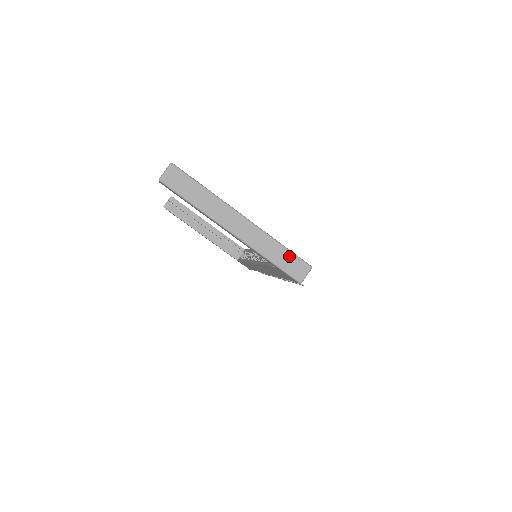
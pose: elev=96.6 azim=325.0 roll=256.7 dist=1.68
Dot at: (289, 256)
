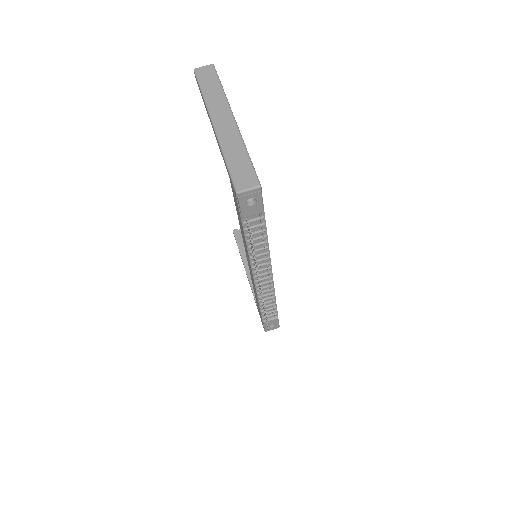
Dot at: (246, 164)
